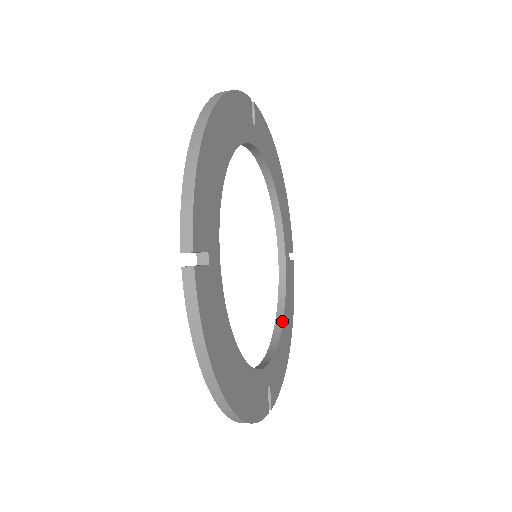
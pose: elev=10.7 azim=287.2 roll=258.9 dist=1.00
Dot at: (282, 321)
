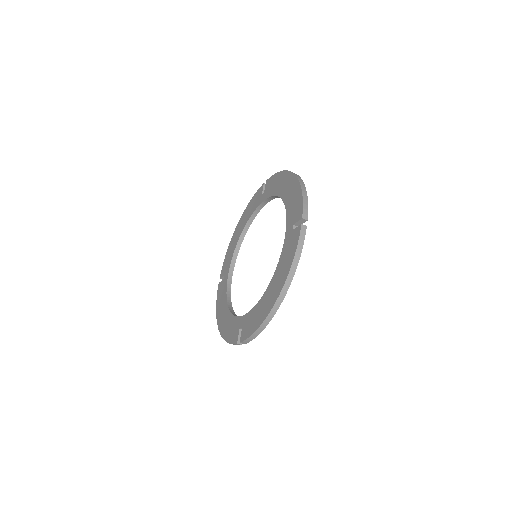
Dot at: (232, 308)
